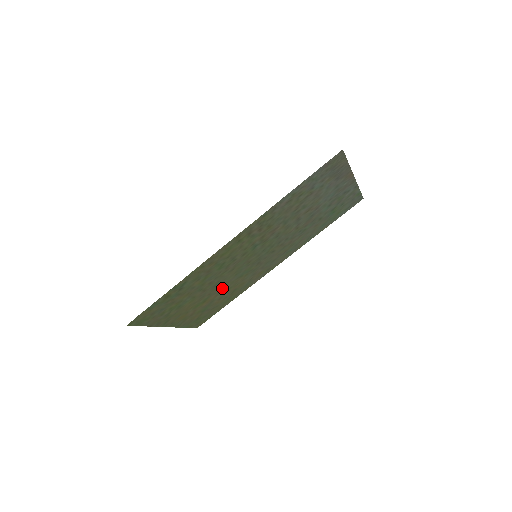
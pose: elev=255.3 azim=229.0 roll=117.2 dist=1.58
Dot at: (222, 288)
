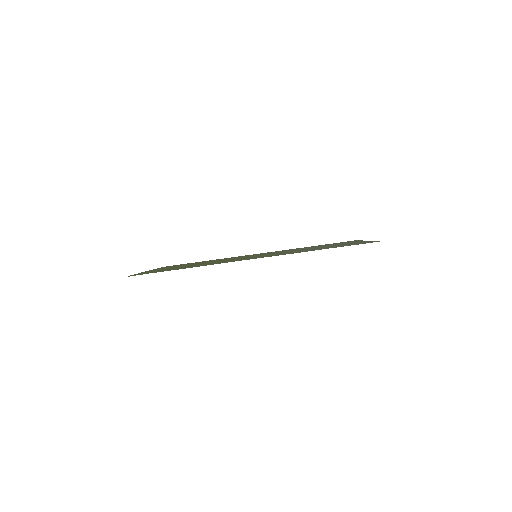
Dot at: occluded
